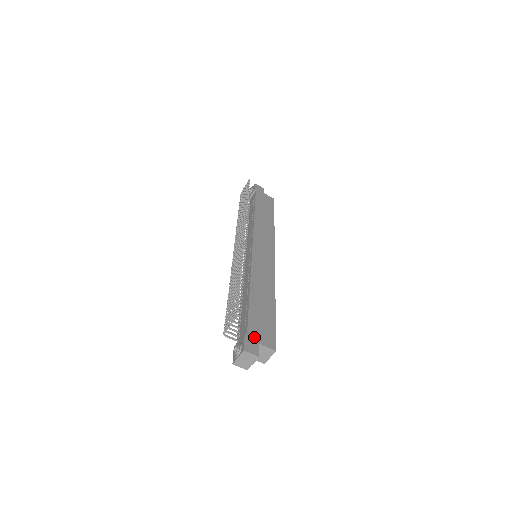
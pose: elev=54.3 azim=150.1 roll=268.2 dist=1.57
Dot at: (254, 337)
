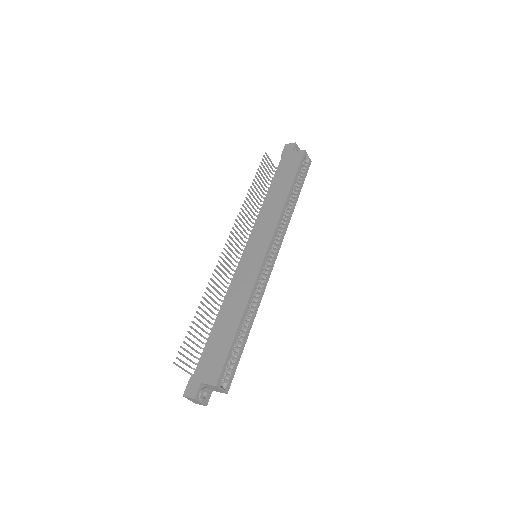
Dot at: (199, 376)
